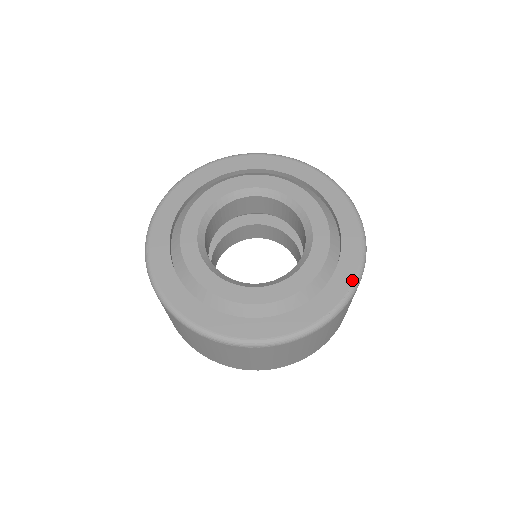
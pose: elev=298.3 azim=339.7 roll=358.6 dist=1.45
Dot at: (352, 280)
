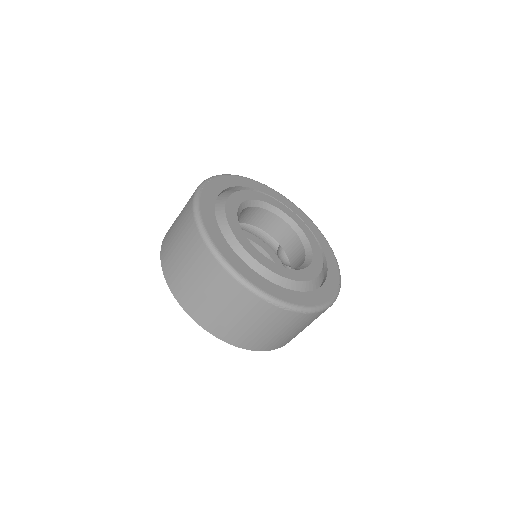
Dot at: (339, 278)
